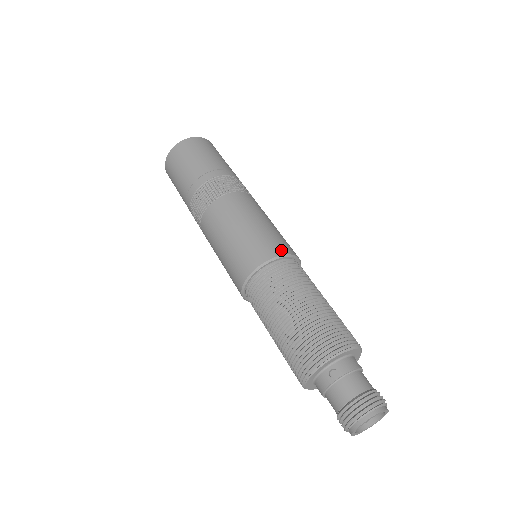
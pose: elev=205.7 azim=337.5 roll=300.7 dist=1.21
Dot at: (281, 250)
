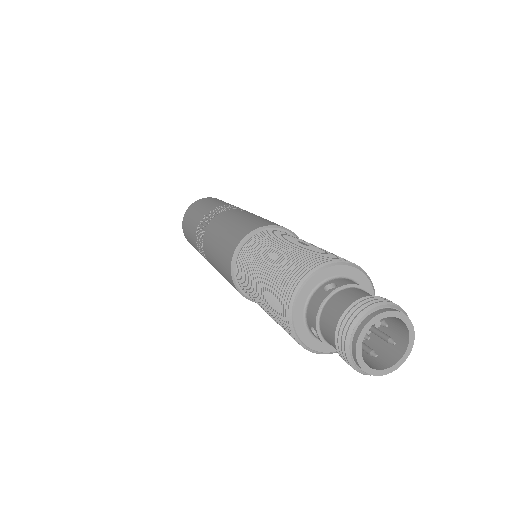
Dot at: occluded
